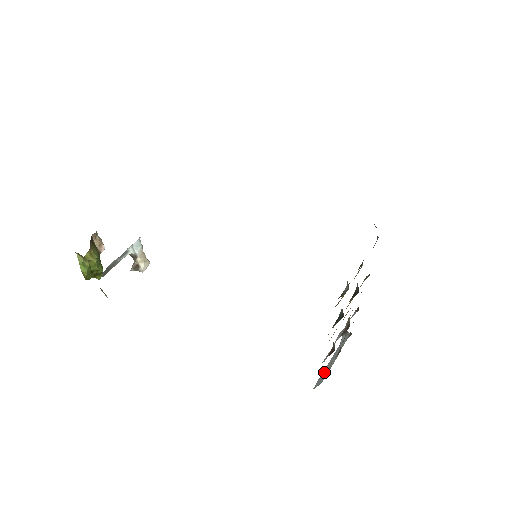
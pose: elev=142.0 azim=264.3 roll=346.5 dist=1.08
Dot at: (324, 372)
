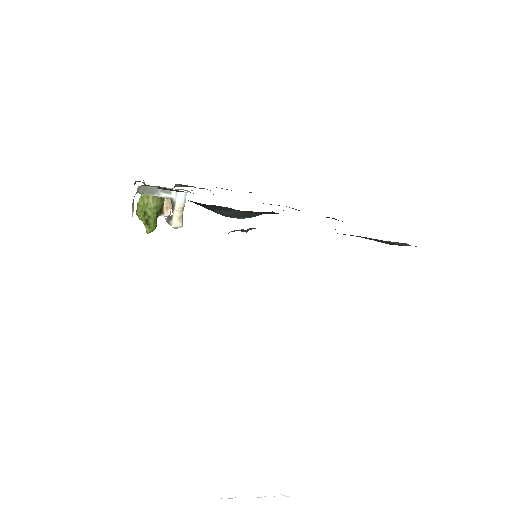
Dot at: occluded
